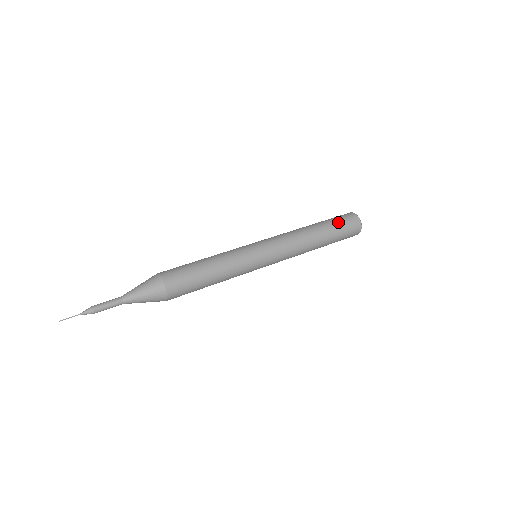
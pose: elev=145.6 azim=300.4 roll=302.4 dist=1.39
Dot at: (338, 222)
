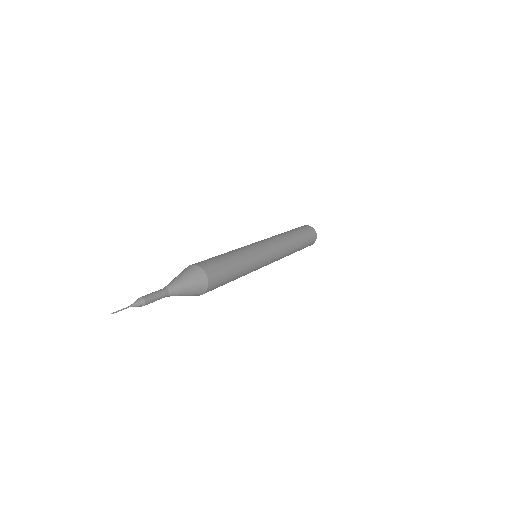
Dot at: (301, 229)
